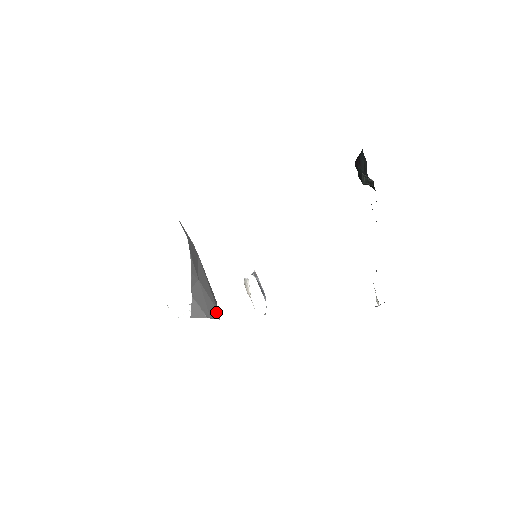
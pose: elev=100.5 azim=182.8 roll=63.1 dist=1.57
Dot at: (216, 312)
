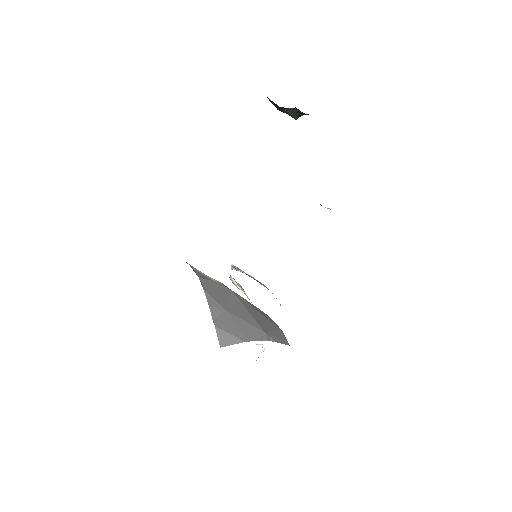
Dot at: (262, 335)
